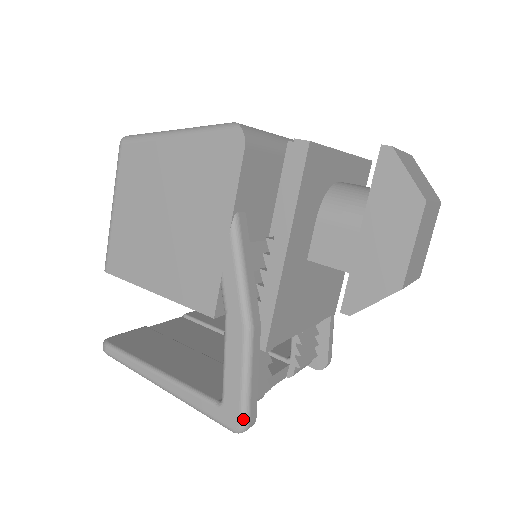
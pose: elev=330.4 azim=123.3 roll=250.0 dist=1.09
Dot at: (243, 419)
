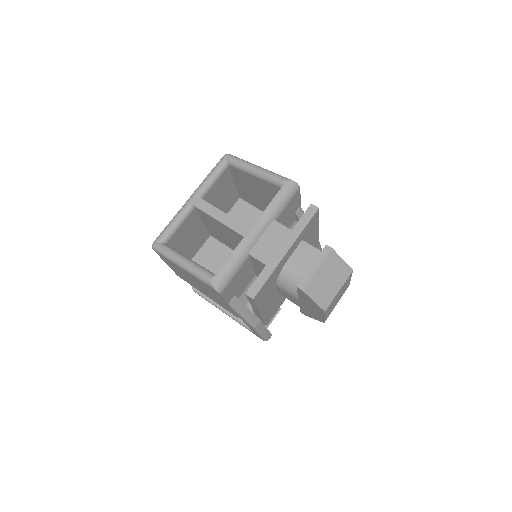
Dot at: (265, 340)
